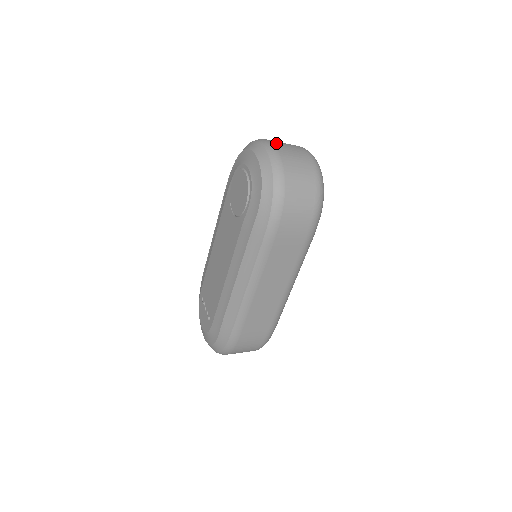
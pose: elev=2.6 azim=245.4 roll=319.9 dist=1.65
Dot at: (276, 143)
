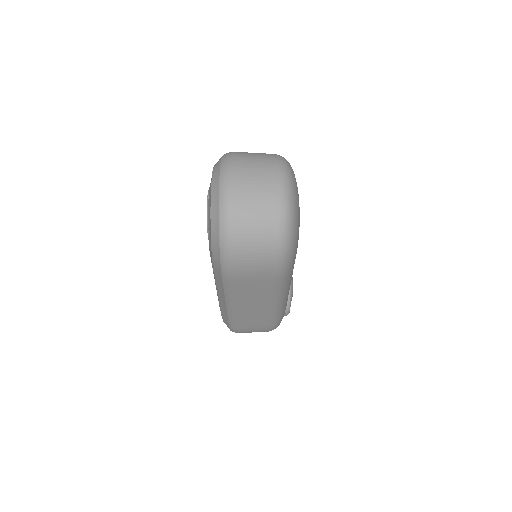
Dot at: (237, 172)
